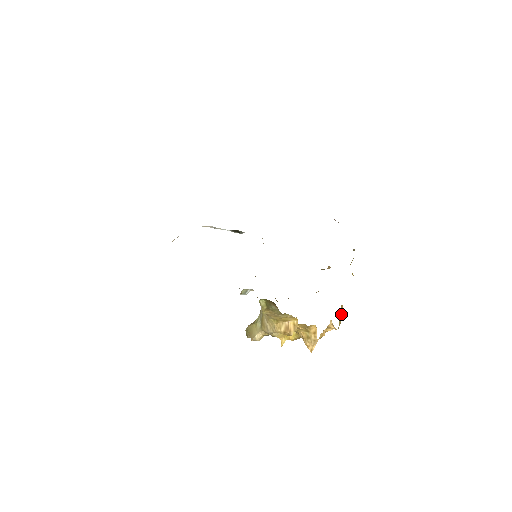
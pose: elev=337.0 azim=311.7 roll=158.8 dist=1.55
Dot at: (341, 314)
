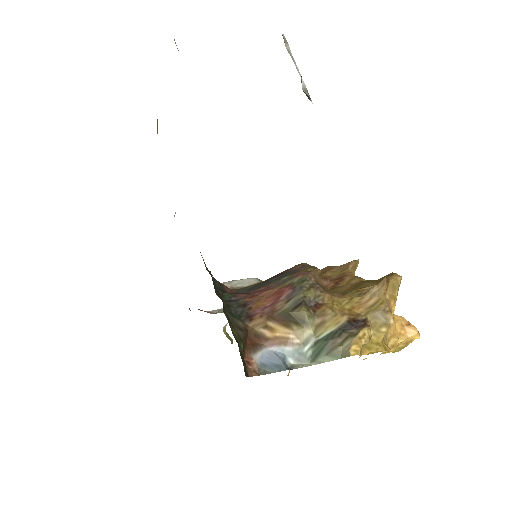
Dot at: (405, 340)
